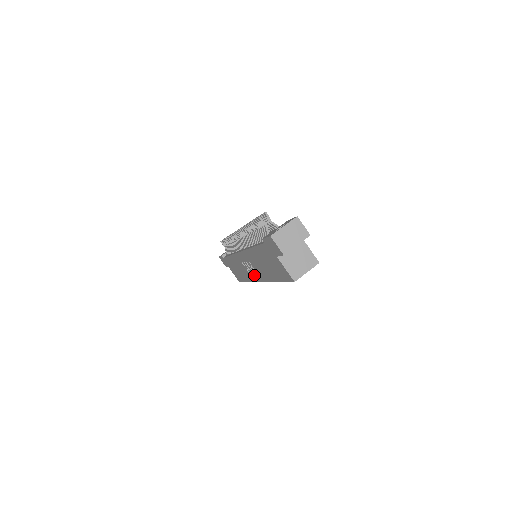
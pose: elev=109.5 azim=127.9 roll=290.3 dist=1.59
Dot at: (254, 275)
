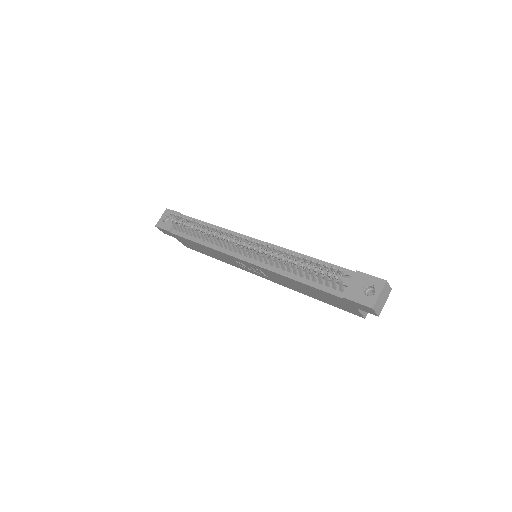
Dot at: (255, 273)
